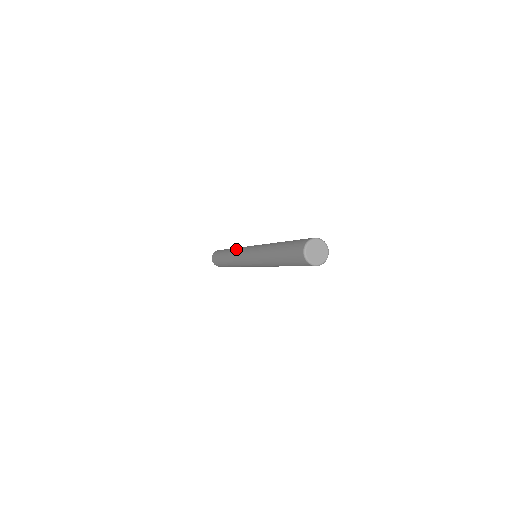
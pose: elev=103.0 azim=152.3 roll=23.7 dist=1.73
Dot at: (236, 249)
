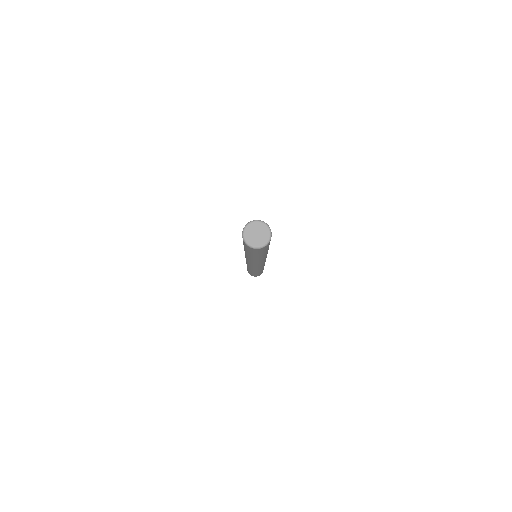
Dot at: occluded
